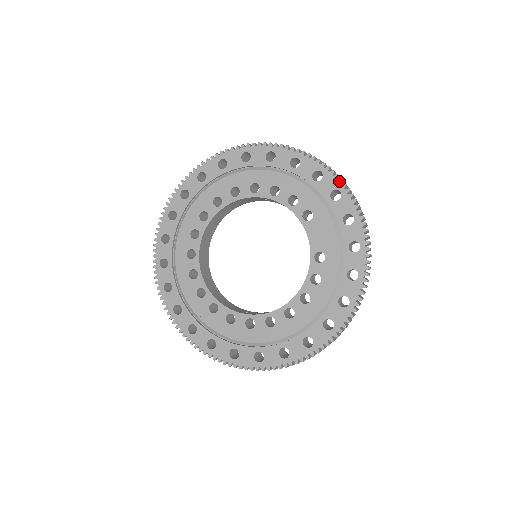
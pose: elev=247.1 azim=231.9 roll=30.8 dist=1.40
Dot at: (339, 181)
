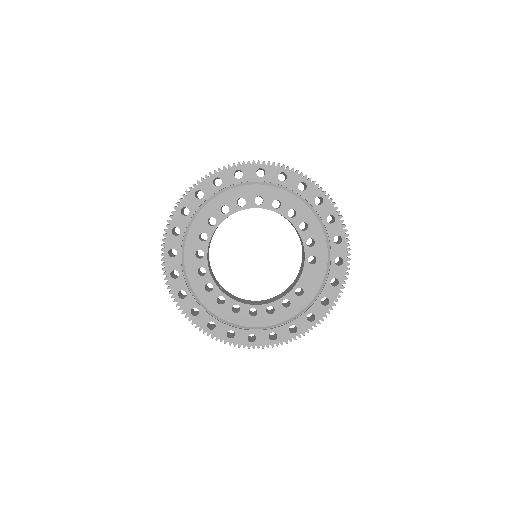
Dot at: (348, 254)
